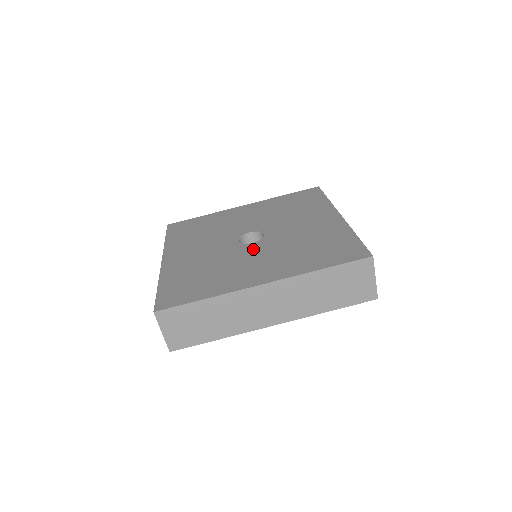
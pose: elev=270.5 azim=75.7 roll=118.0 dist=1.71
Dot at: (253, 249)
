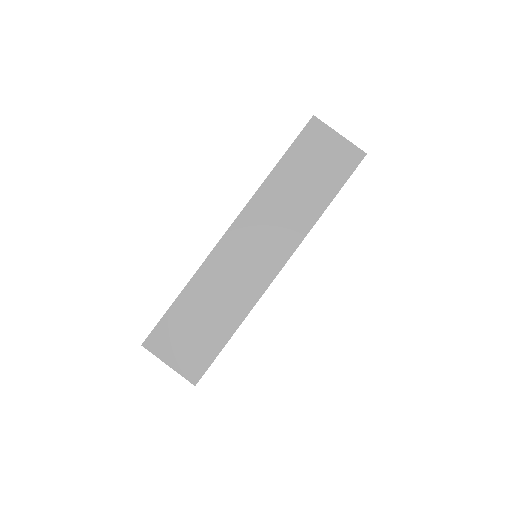
Dot at: occluded
